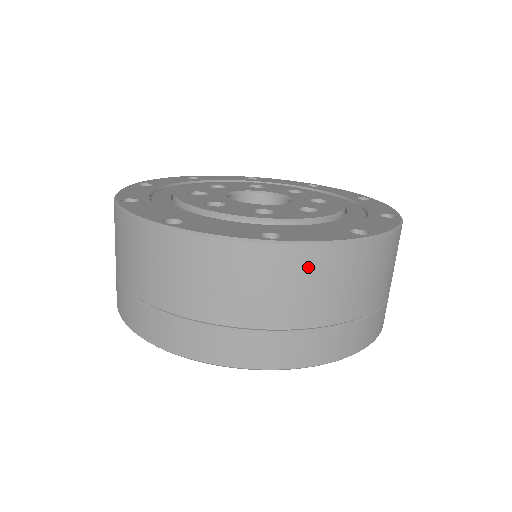
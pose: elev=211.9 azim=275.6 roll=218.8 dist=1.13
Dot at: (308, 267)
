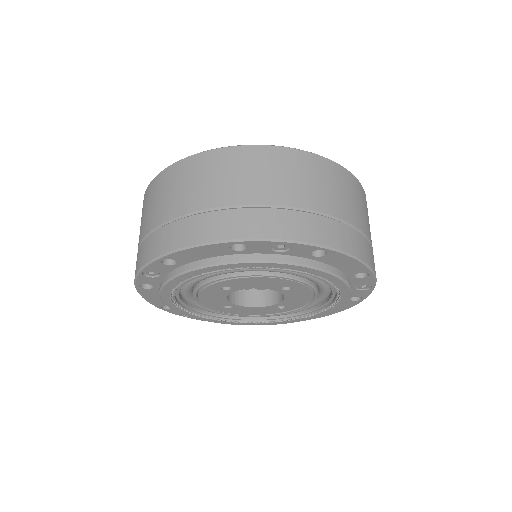
Dot at: (184, 172)
